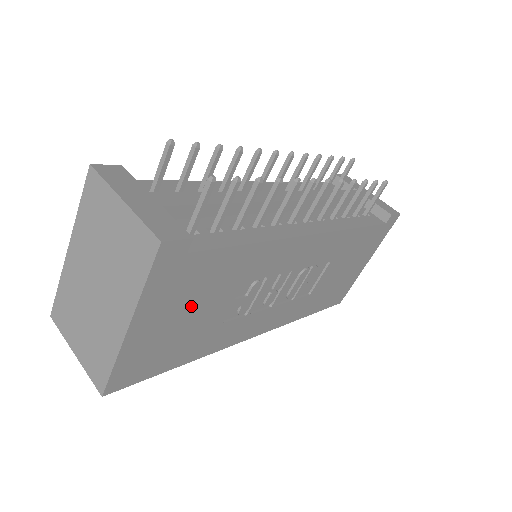
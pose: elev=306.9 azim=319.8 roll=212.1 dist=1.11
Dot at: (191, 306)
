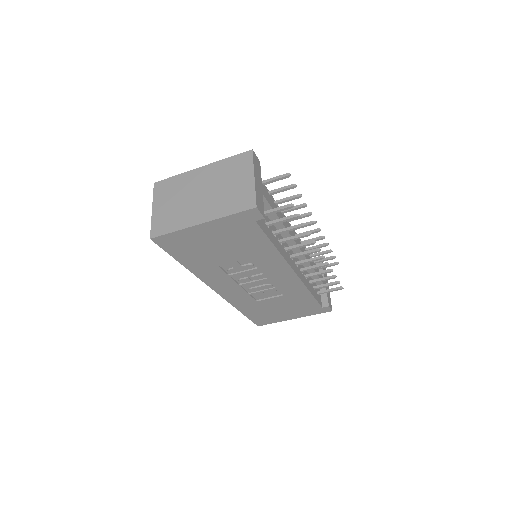
Dot at: (225, 243)
